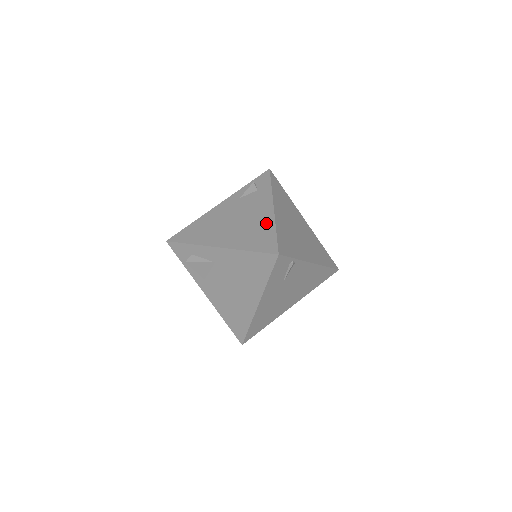
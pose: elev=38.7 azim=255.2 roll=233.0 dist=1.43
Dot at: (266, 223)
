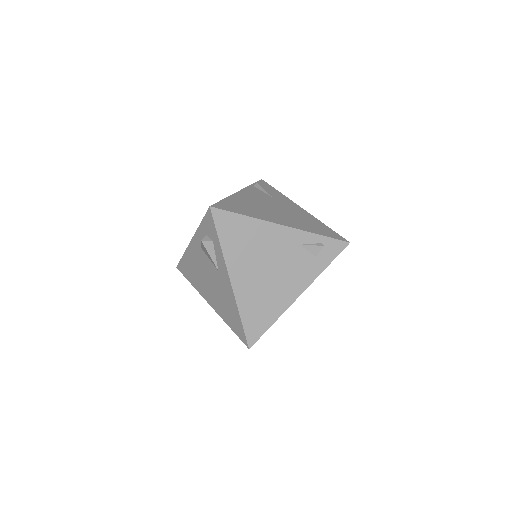
Dot at: (278, 307)
